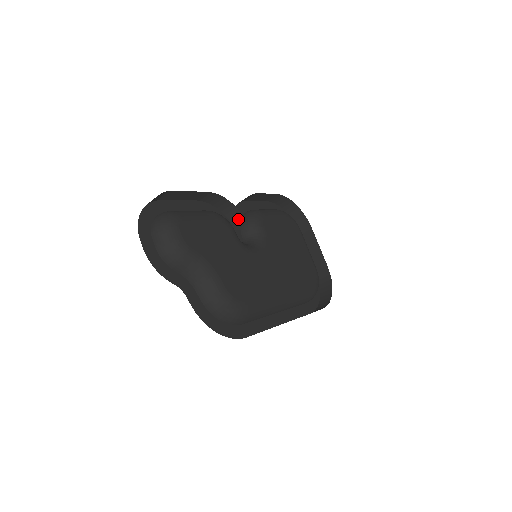
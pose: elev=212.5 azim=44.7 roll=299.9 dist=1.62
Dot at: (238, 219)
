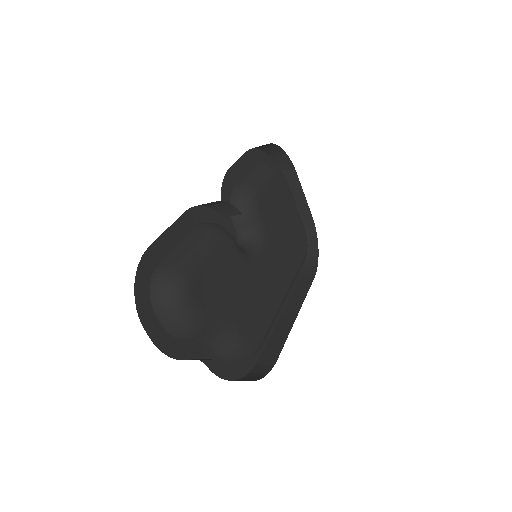
Dot at: (233, 215)
